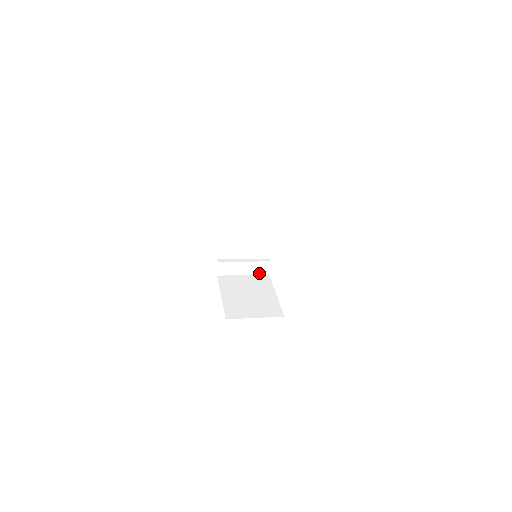
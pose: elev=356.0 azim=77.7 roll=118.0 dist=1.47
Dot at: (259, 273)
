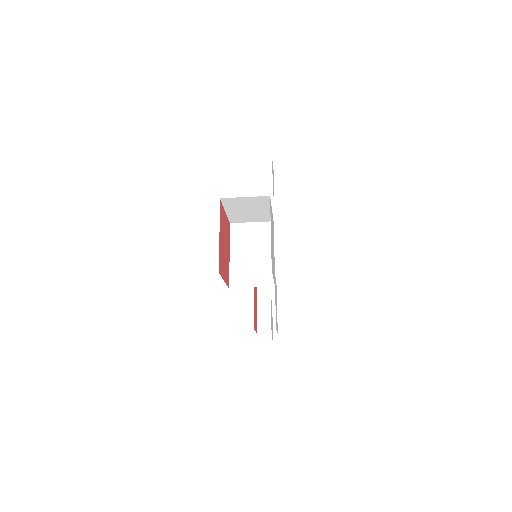
Dot at: (266, 286)
